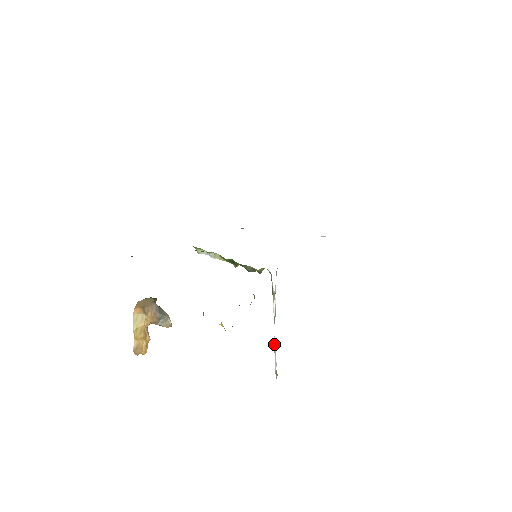
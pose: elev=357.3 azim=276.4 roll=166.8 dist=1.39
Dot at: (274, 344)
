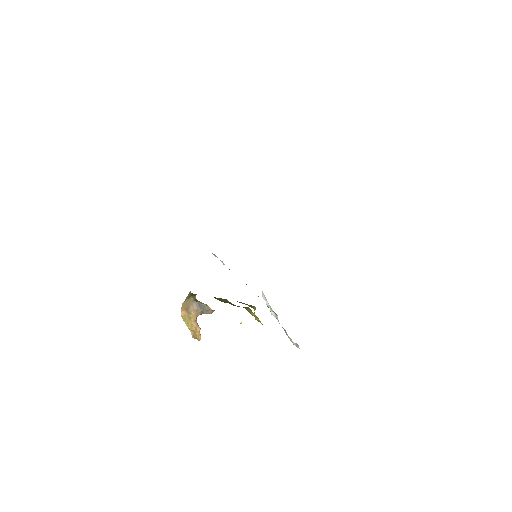
Dot at: (285, 332)
